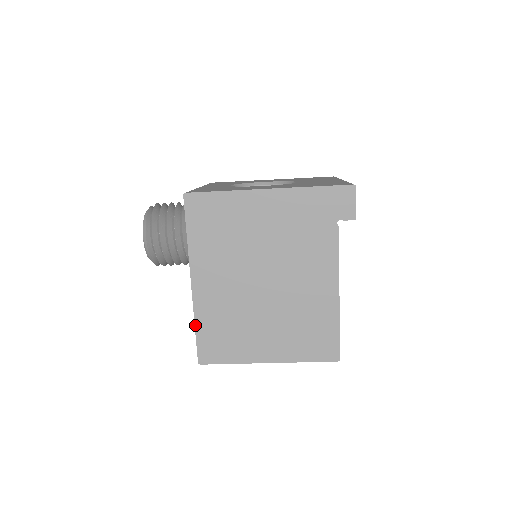
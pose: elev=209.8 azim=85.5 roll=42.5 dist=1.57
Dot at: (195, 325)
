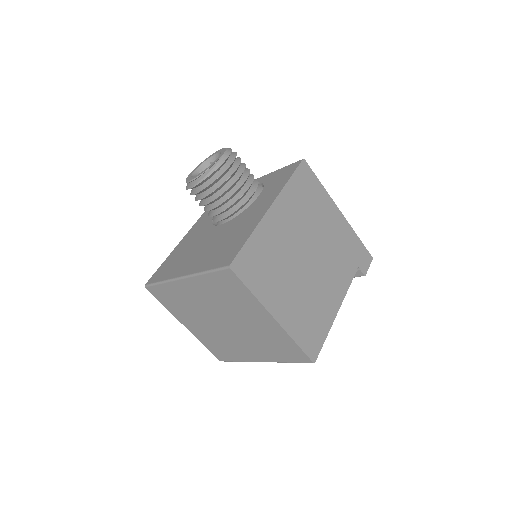
Dot at: (251, 235)
